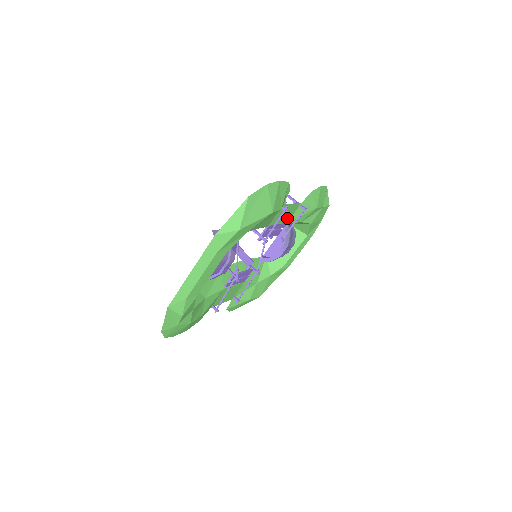
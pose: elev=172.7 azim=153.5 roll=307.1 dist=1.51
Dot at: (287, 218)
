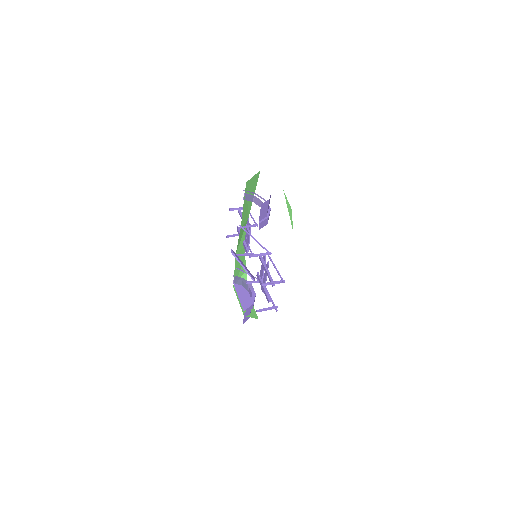
Dot at: occluded
